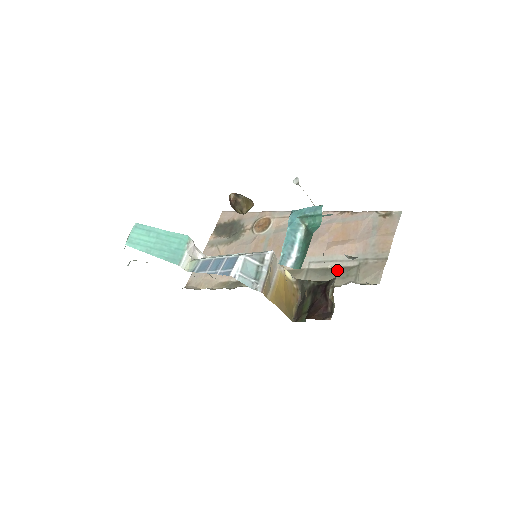
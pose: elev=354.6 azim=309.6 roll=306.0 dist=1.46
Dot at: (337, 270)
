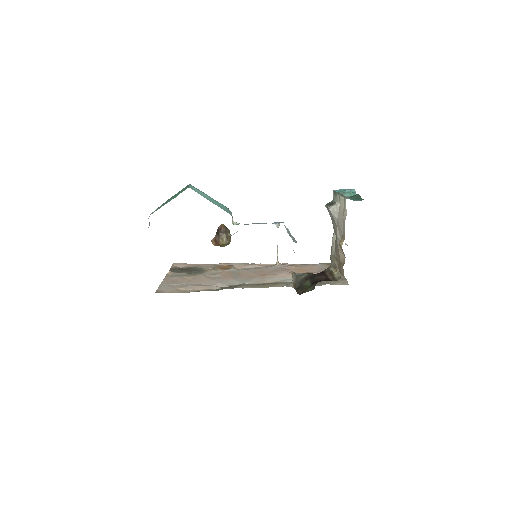
Dot at: occluded
